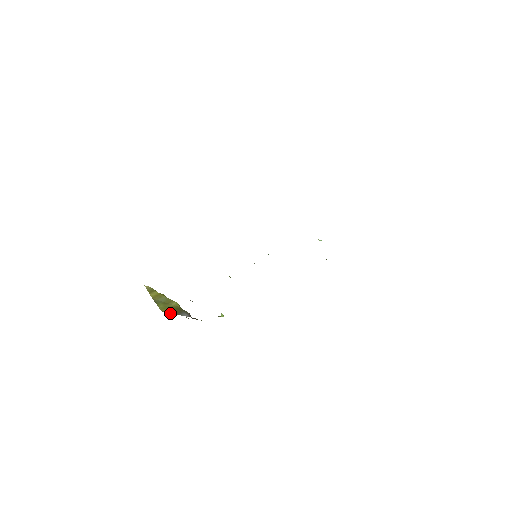
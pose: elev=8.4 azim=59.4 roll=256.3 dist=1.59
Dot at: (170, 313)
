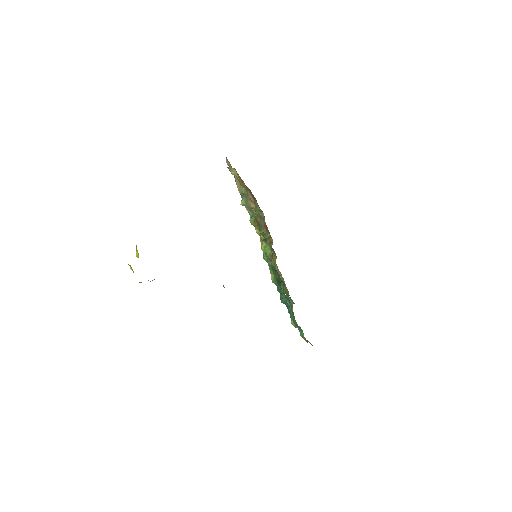
Dot at: occluded
